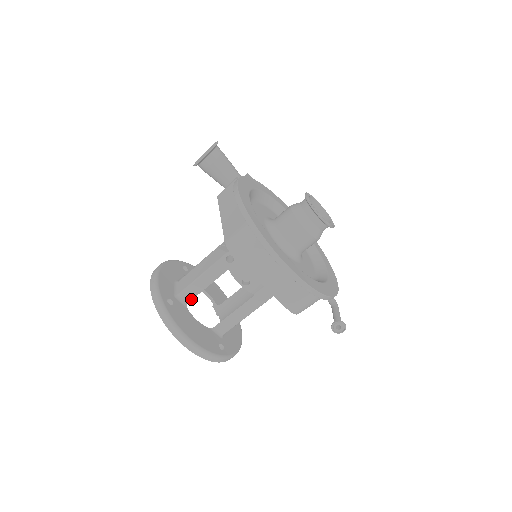
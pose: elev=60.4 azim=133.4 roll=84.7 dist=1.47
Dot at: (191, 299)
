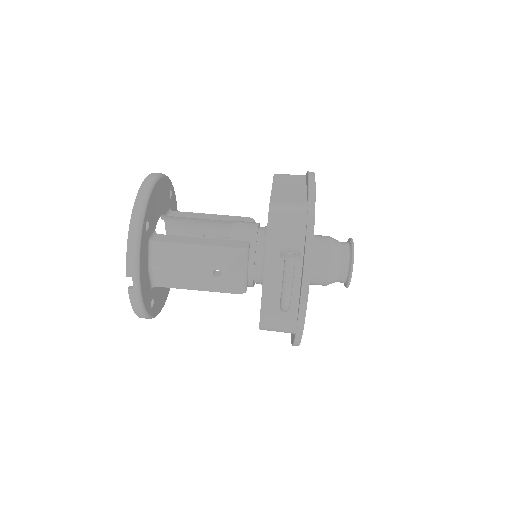
Dot at: (177, 216)
